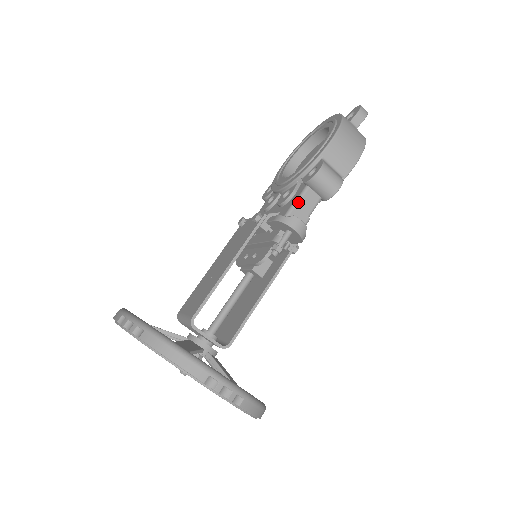
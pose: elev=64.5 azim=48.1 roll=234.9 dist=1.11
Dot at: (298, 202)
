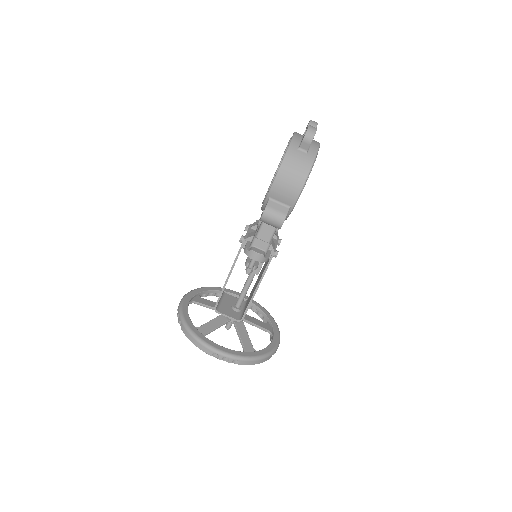
Dot at: (258, 234)
